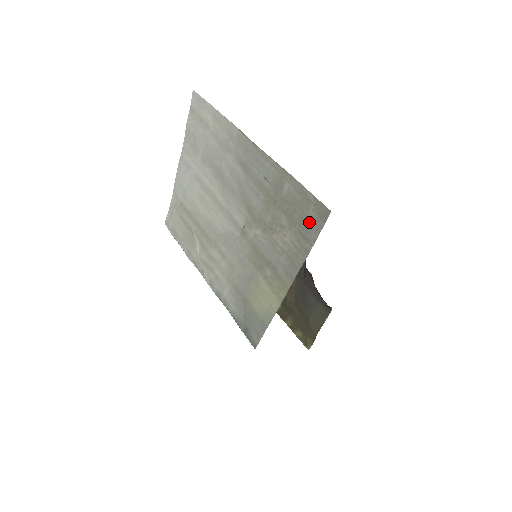
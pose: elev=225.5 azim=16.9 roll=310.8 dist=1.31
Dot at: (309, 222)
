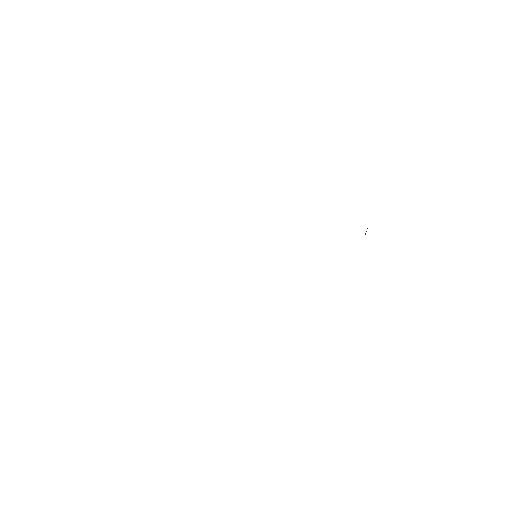
Dot at: occluded
